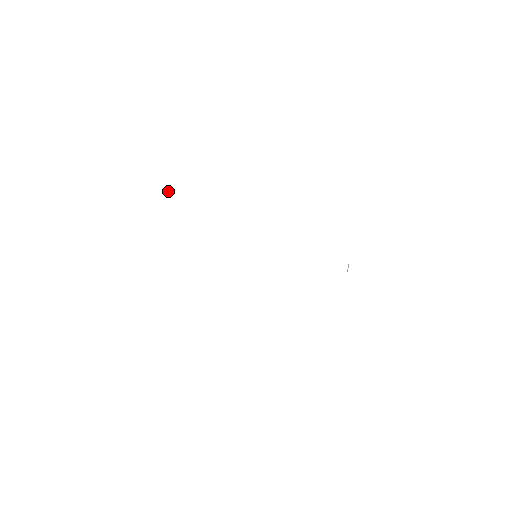
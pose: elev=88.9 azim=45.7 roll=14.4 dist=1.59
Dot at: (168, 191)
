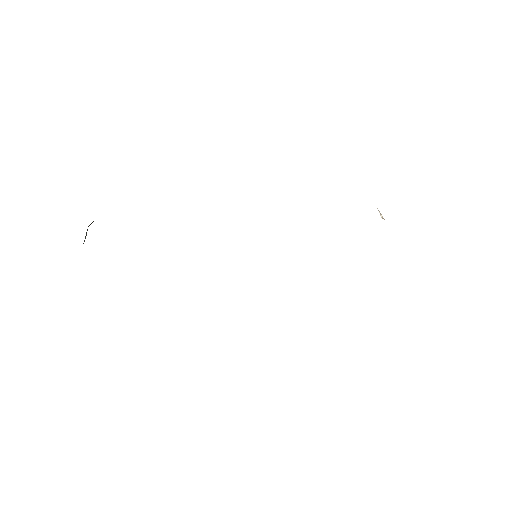
Dot at: occluded
